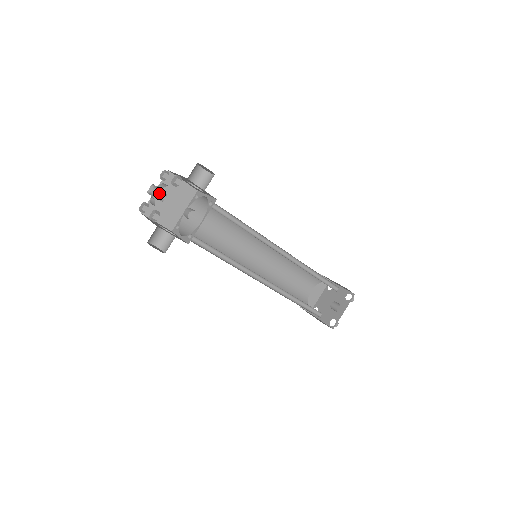
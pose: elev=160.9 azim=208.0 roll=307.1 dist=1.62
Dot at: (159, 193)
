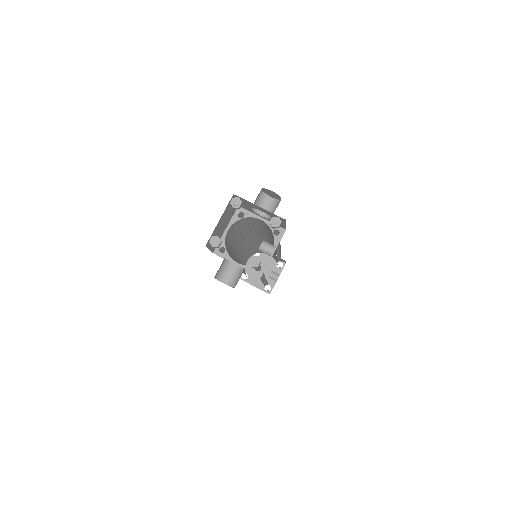
Dot at: (250, 233)
